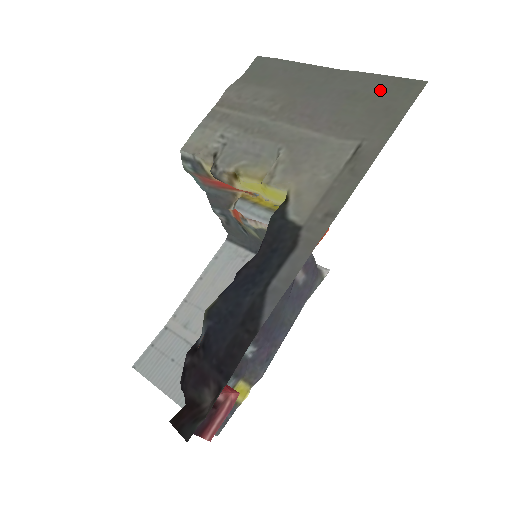
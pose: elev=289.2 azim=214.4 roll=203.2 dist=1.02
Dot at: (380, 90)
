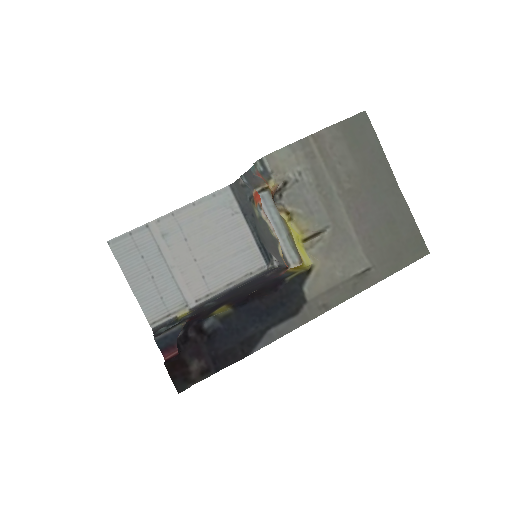
Dot at: (406, 235)
